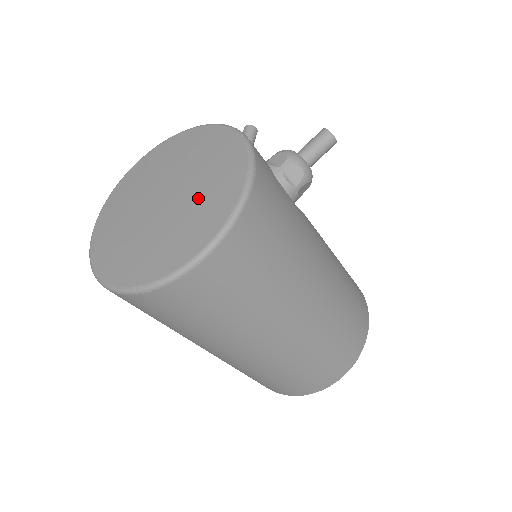
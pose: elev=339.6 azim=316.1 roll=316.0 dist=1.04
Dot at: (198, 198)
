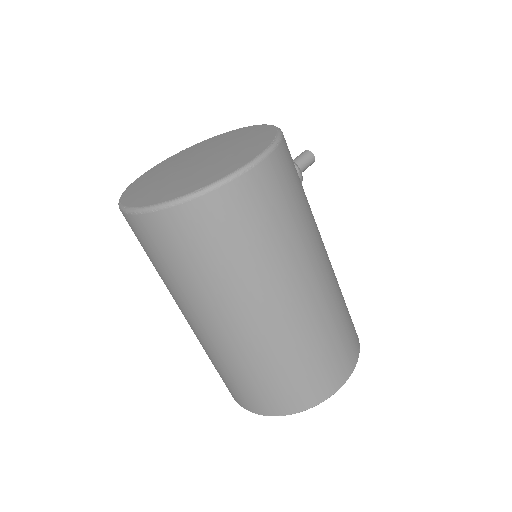
Dot at: (236, 147)
